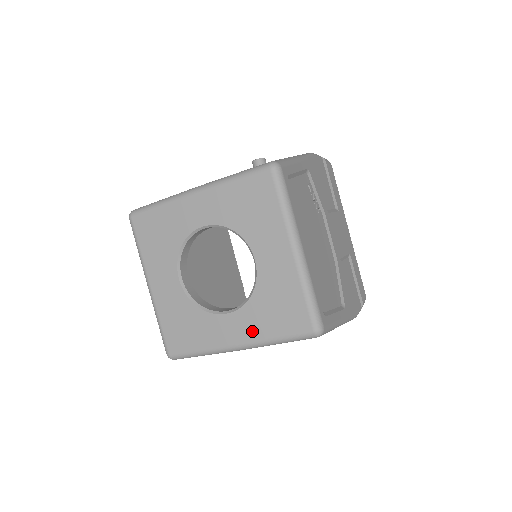
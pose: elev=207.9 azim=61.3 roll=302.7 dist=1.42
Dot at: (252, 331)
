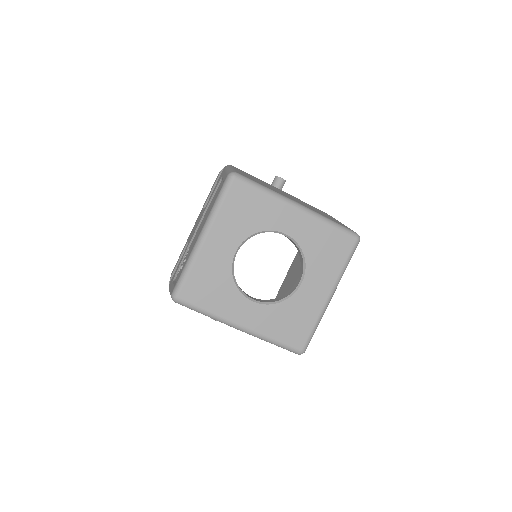
Dot at: (262, 325)
